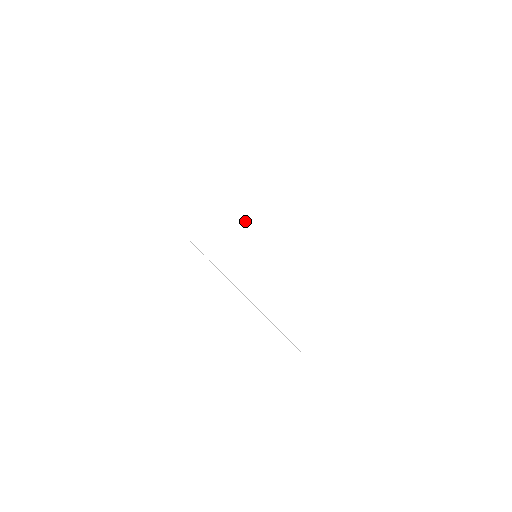
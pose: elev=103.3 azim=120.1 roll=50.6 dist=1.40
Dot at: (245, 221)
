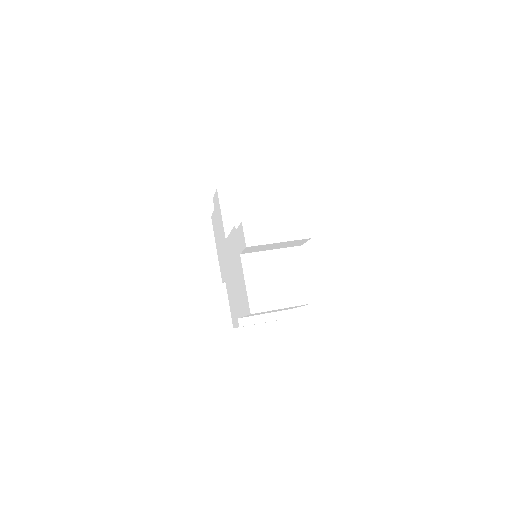
Dot at: (257, 211)
